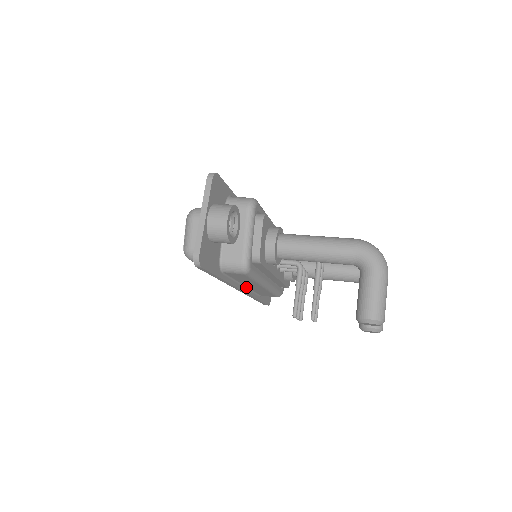
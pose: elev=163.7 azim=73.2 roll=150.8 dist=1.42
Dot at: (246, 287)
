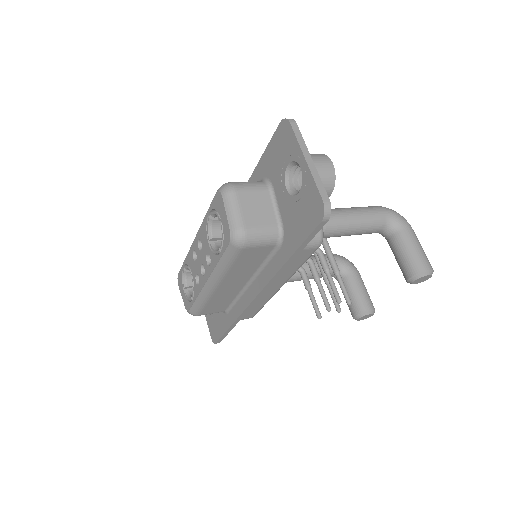
Dot at: occluded
